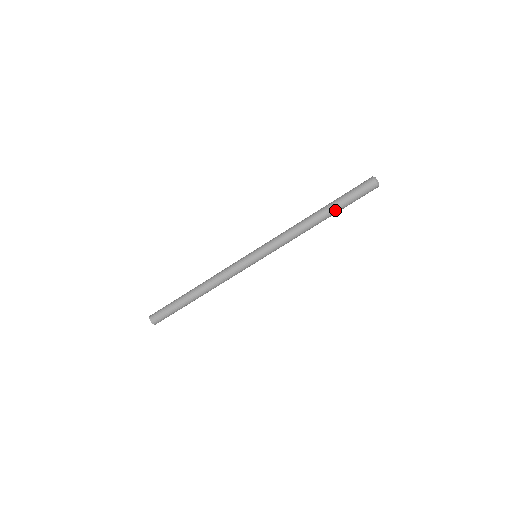
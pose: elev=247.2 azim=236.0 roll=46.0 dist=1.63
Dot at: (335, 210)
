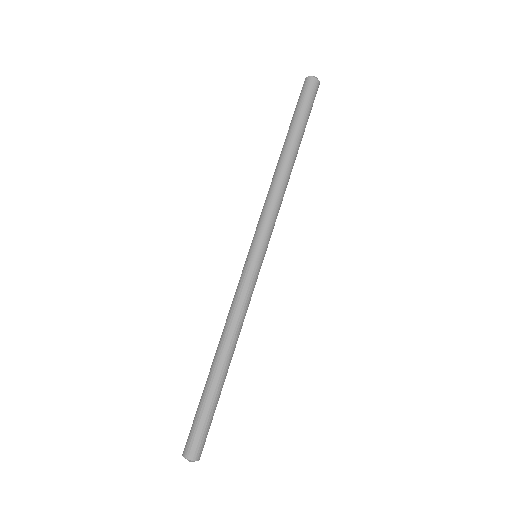
Dot at: (299, 135)
